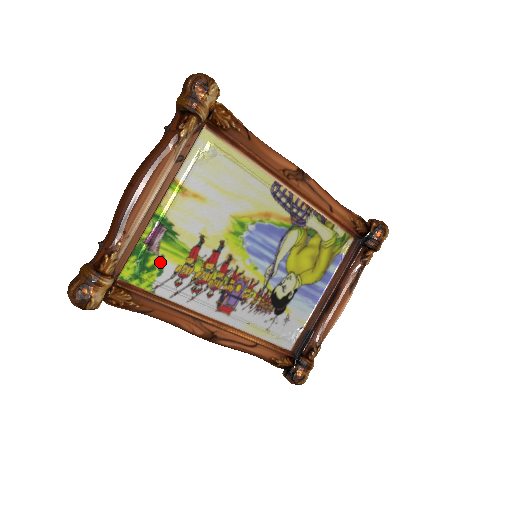
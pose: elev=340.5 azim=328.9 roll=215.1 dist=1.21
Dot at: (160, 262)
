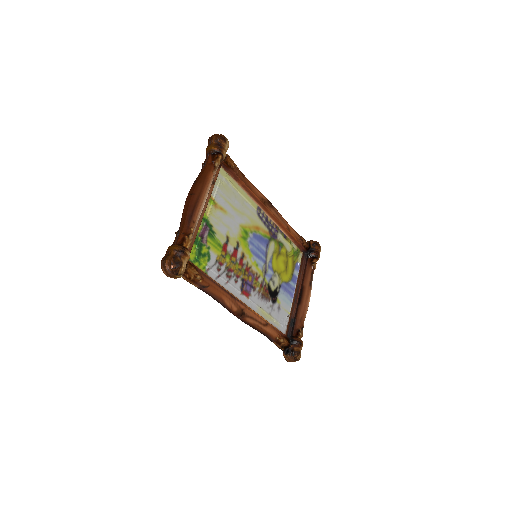
Dot at: (208, 251)
